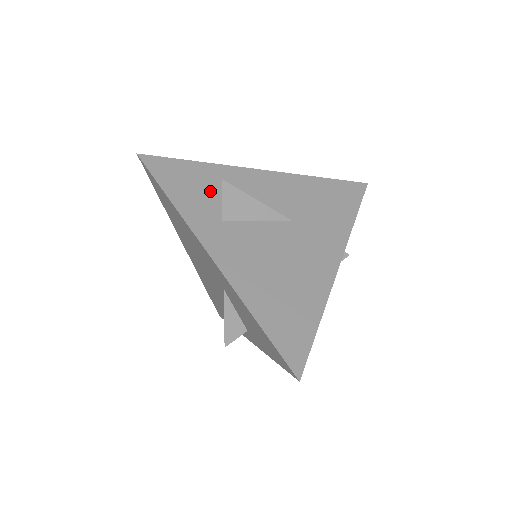
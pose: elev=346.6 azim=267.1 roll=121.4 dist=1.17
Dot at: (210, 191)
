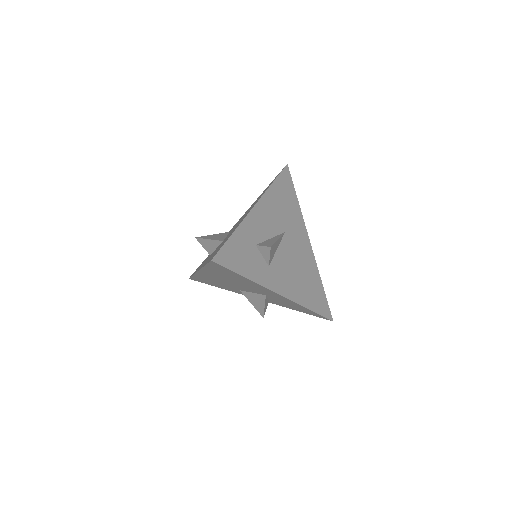
Dot at: (252, 251)
